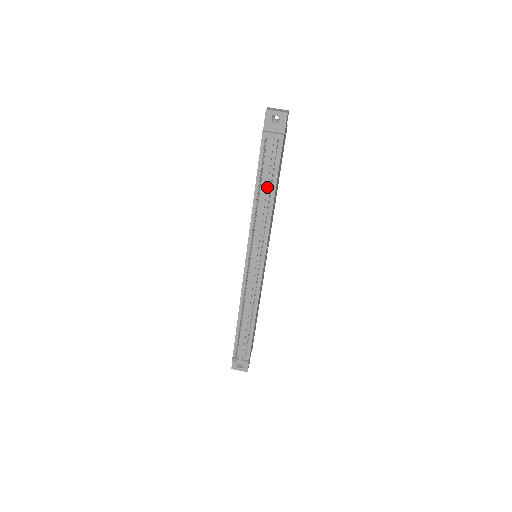
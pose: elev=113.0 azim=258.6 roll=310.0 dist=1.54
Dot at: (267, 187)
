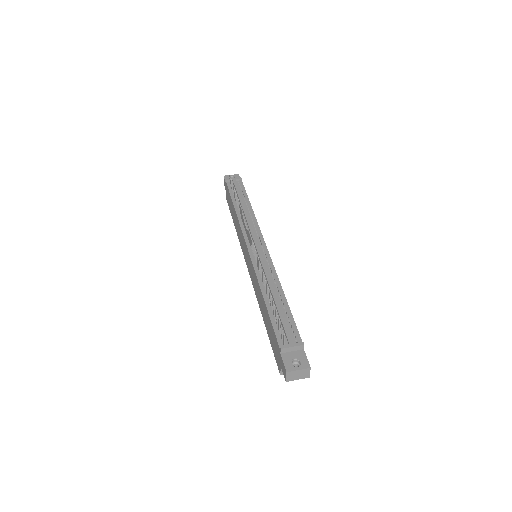
Dot at: occluded
